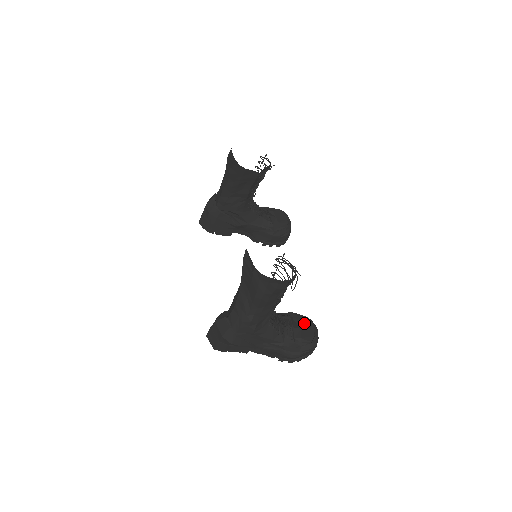
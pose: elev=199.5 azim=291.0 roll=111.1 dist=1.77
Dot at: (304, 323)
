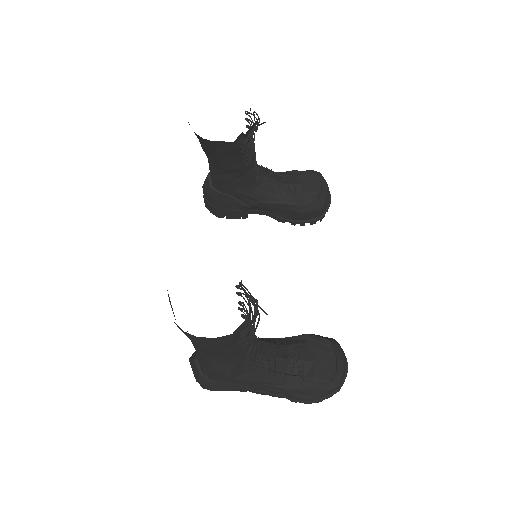
Dot at: (322, 351)
